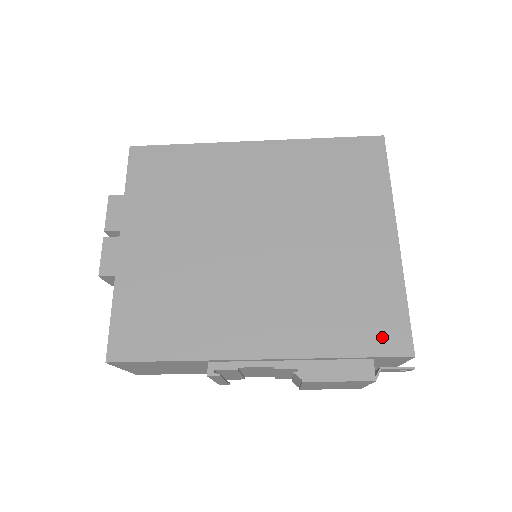
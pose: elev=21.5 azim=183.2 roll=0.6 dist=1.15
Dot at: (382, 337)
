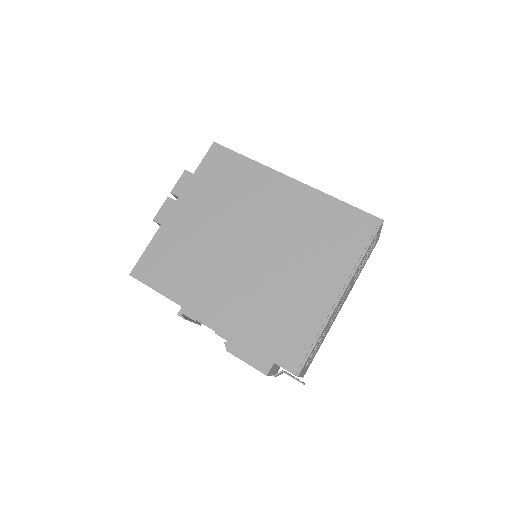
Dot at: (285, 353)
